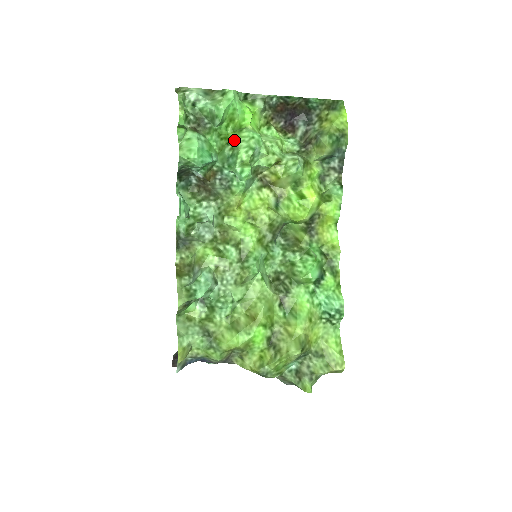
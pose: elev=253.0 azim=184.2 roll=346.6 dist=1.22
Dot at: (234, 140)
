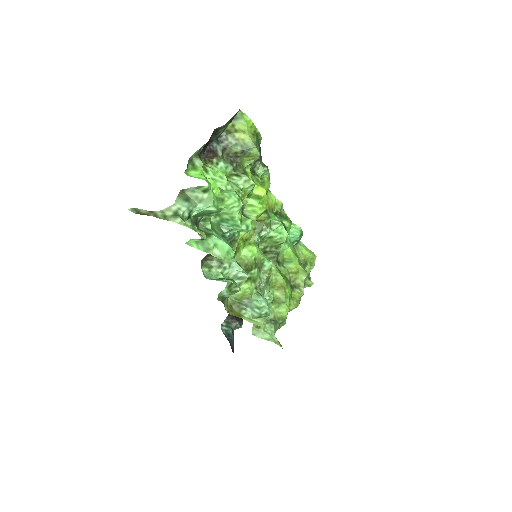
Dot at: occluded
